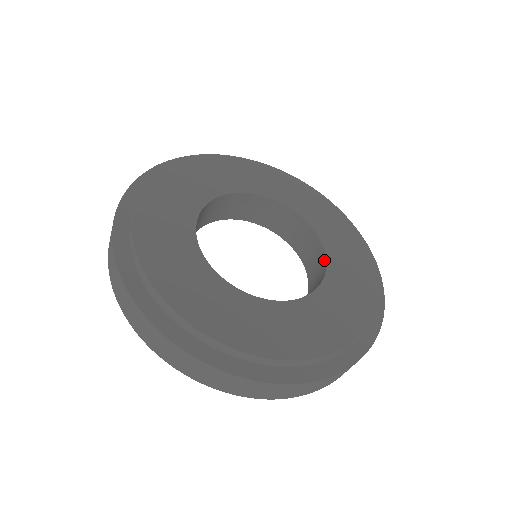
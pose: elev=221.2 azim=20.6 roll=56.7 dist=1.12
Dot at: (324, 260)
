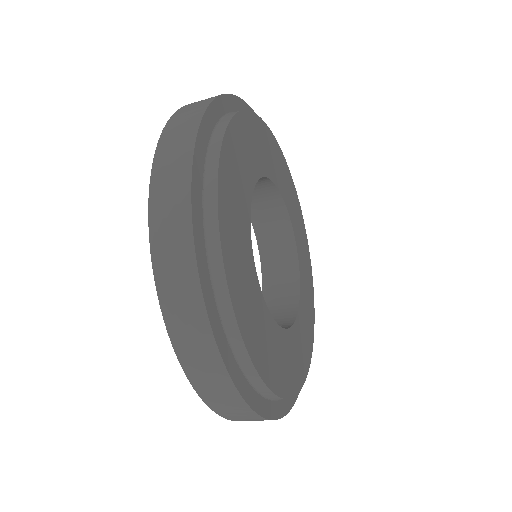
Dot at: (296, 306)
